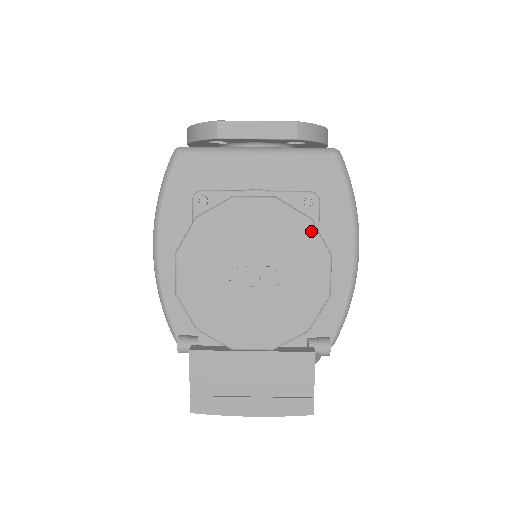
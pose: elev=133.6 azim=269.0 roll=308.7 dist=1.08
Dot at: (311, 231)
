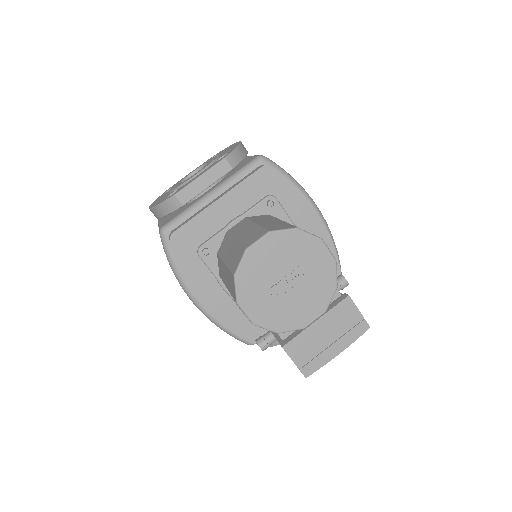
Dot at: (302, 235)
